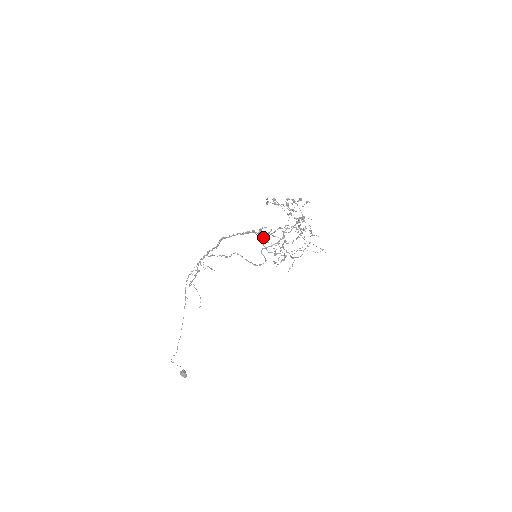
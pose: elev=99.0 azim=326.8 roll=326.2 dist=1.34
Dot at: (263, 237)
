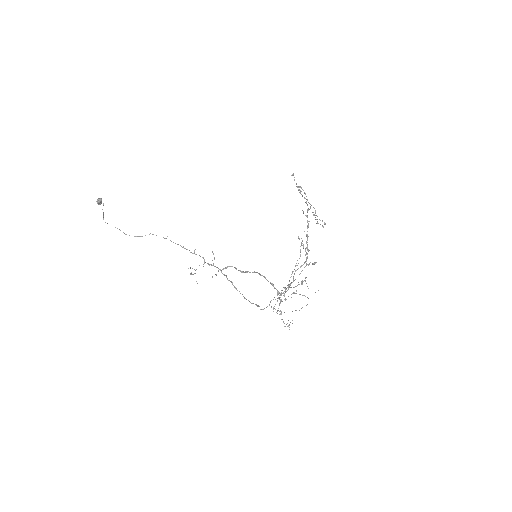
Dot at: occluded
